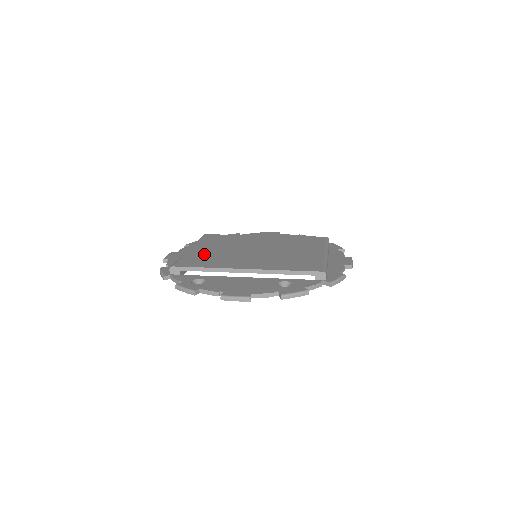
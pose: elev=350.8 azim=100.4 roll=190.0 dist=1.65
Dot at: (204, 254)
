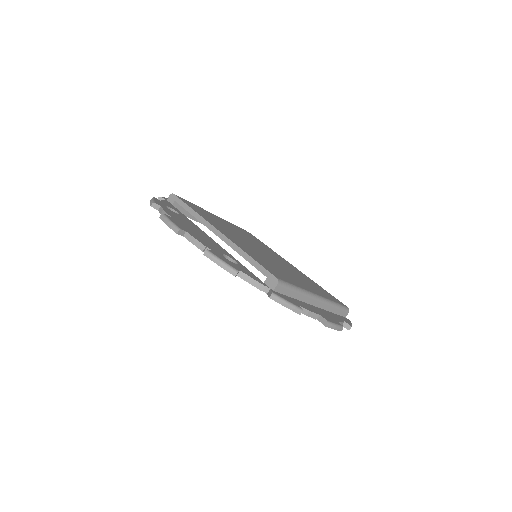
Dot at: occluded
